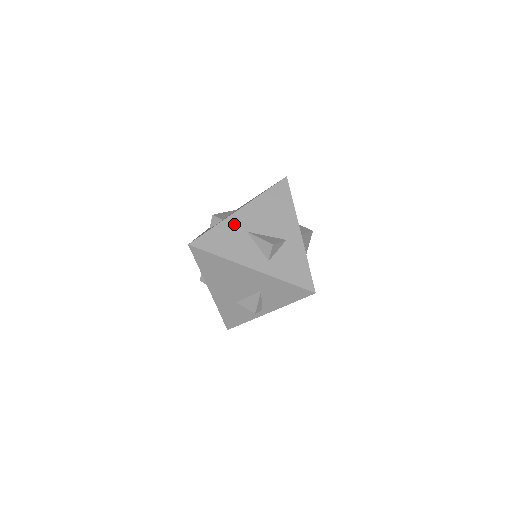
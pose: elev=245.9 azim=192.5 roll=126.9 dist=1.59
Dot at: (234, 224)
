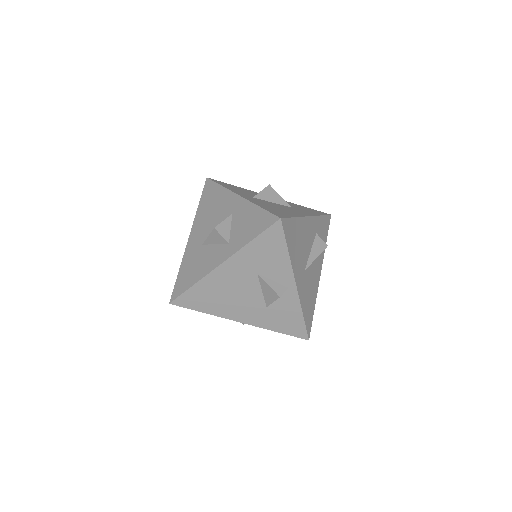
Dot at: (191, 252)
